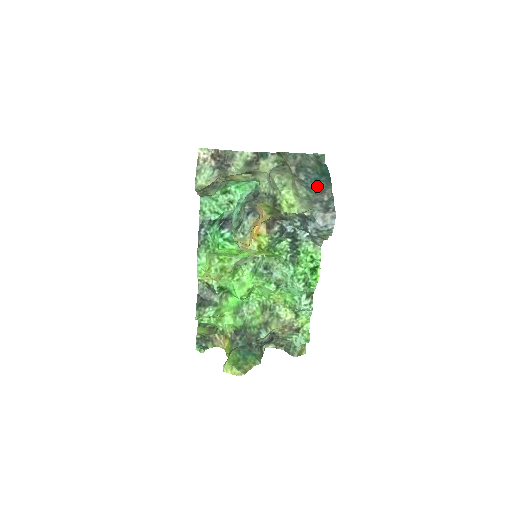
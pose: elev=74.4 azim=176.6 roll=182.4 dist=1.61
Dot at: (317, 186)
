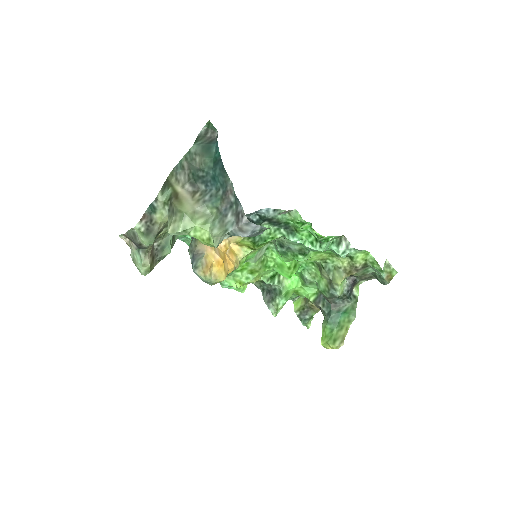
Dot at: (219, 186)
